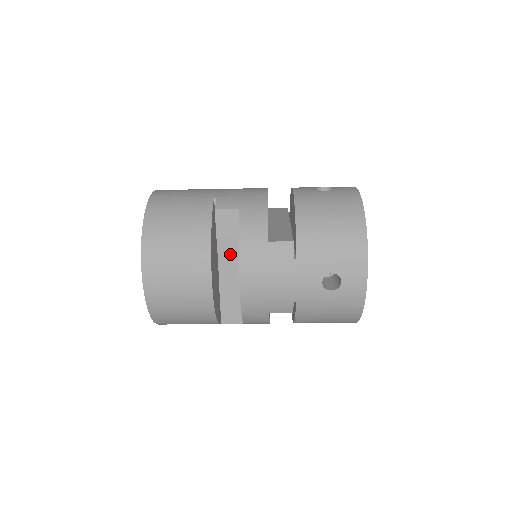
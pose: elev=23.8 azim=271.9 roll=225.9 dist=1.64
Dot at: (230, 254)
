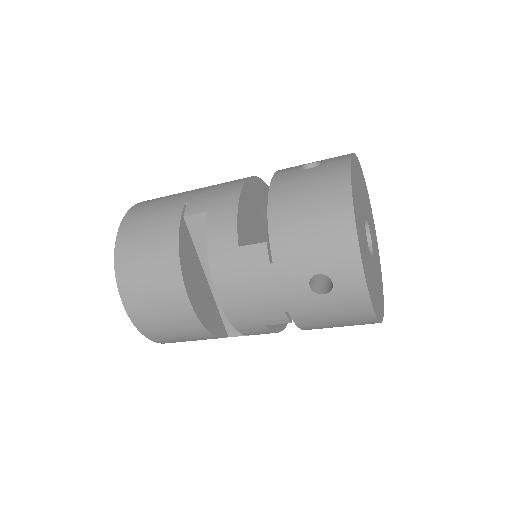
Dot at: occluded
